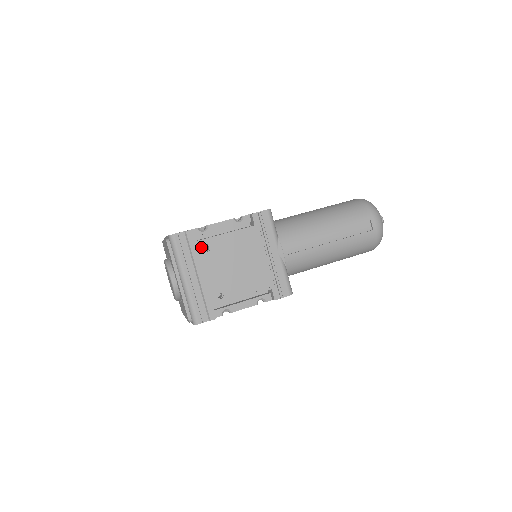
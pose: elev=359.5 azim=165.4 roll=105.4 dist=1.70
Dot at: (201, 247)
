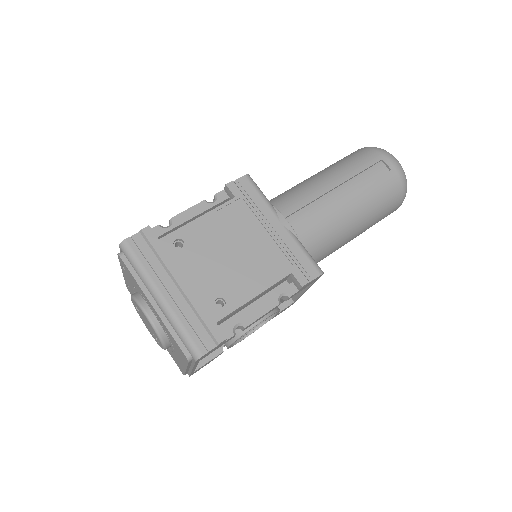
Dot at: (170, 244)
